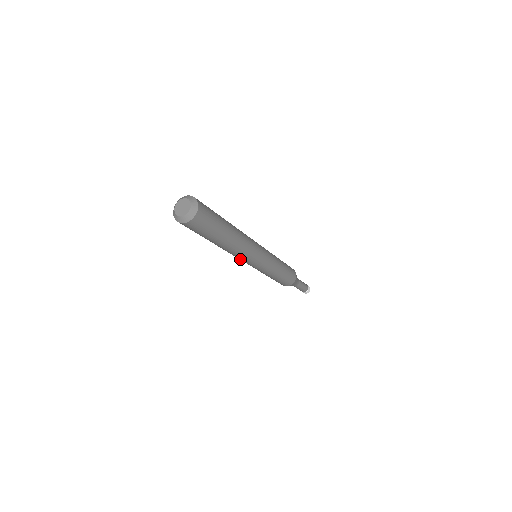
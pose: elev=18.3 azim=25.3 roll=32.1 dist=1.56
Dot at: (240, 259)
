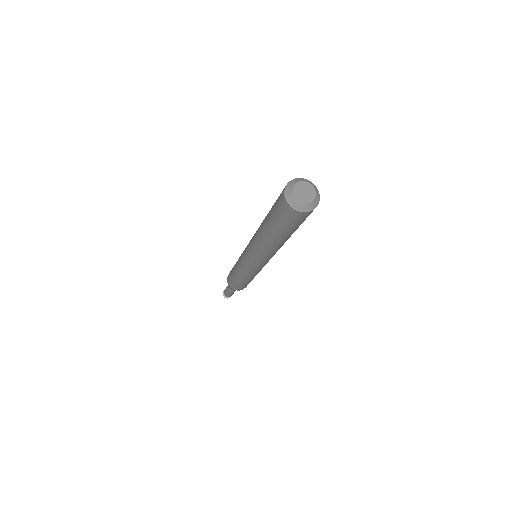
Dot at: (254, 256)
